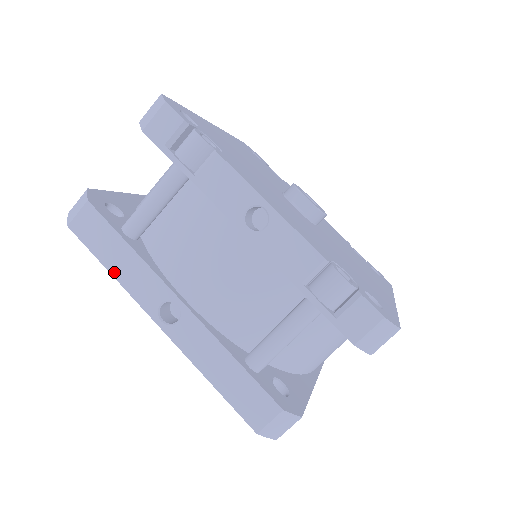
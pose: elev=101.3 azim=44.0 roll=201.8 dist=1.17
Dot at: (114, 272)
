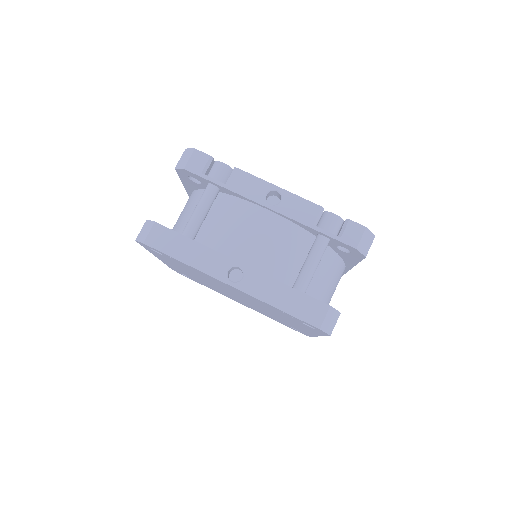
Dot at: (187, 262)
